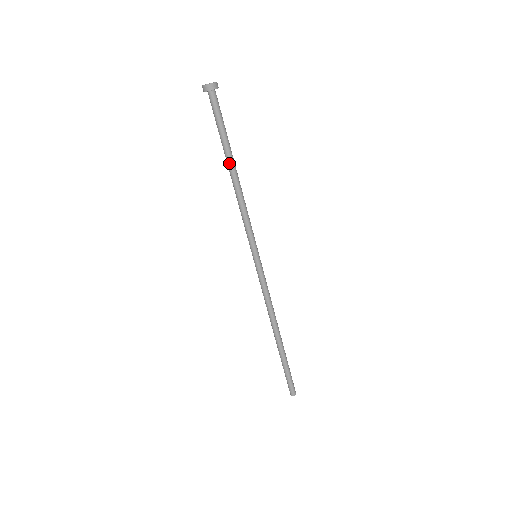
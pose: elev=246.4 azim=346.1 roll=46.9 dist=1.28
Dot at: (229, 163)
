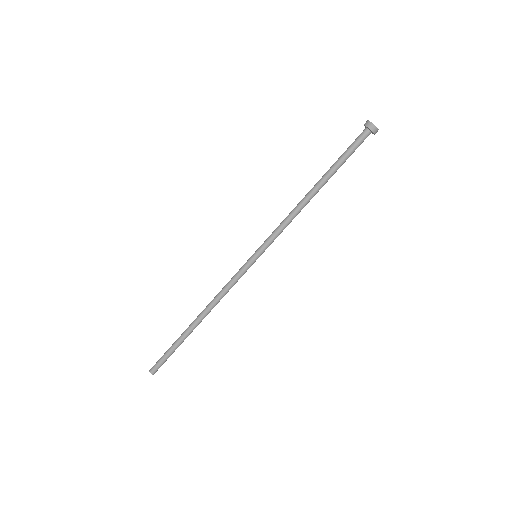
Dot at: (322, 183)
